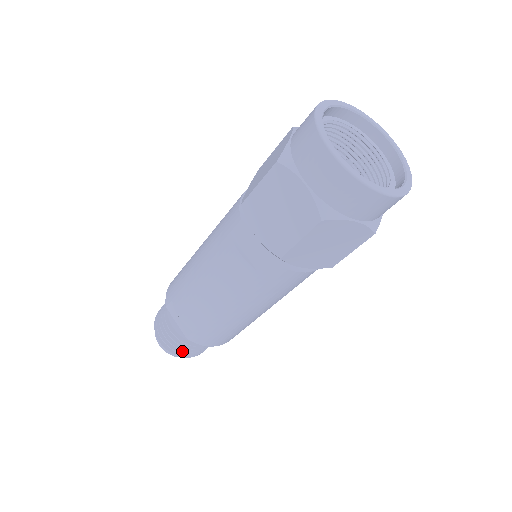
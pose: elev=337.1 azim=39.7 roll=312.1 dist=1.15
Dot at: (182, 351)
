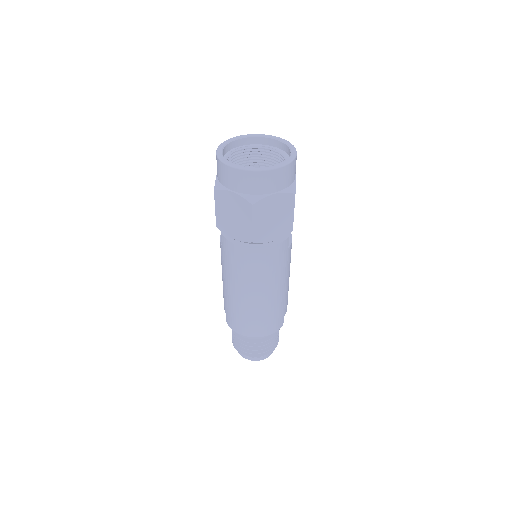
Dot at: (238, 345)
